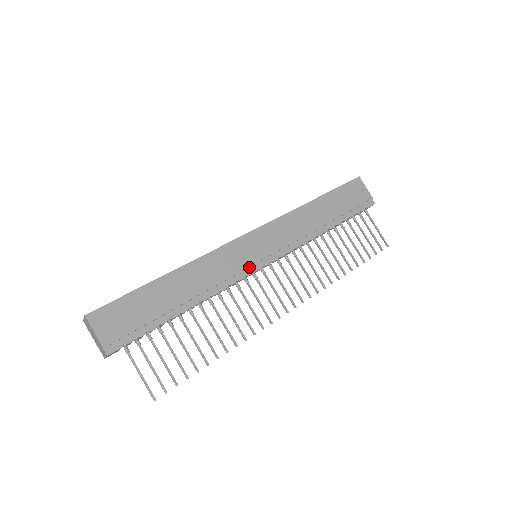
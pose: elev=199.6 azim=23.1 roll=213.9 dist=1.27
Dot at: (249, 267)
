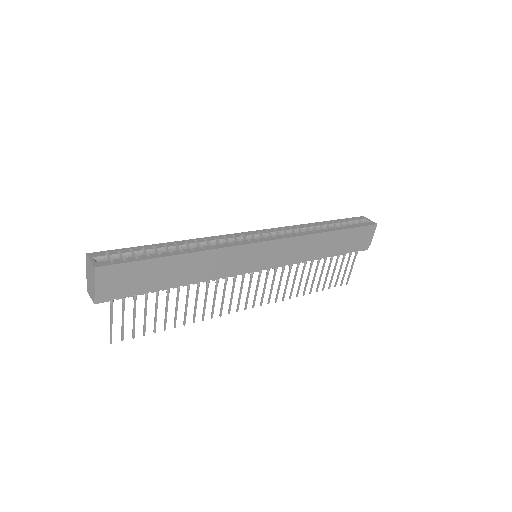
Dot at: (245, 269)
